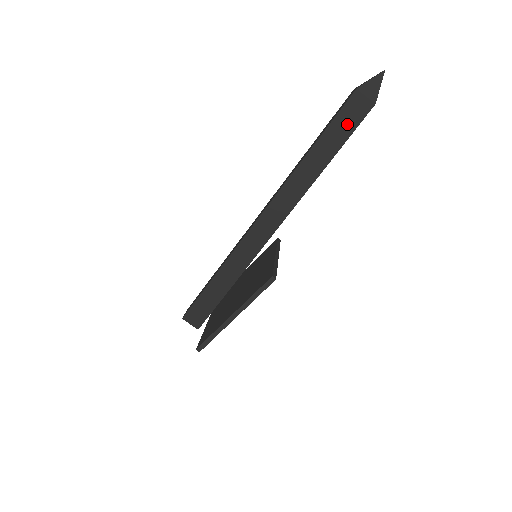
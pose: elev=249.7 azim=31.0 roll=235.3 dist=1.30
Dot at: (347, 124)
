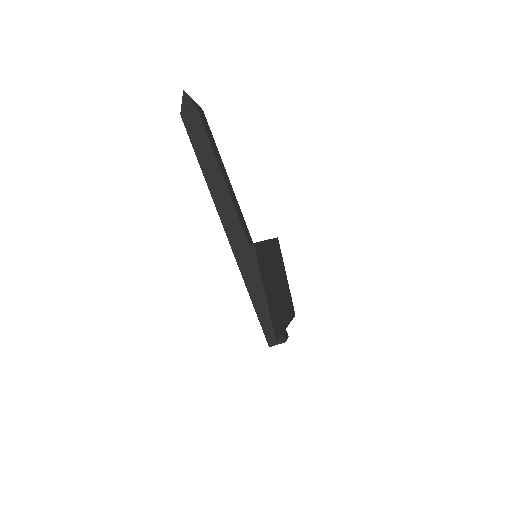
Dot at: (198, 133)
